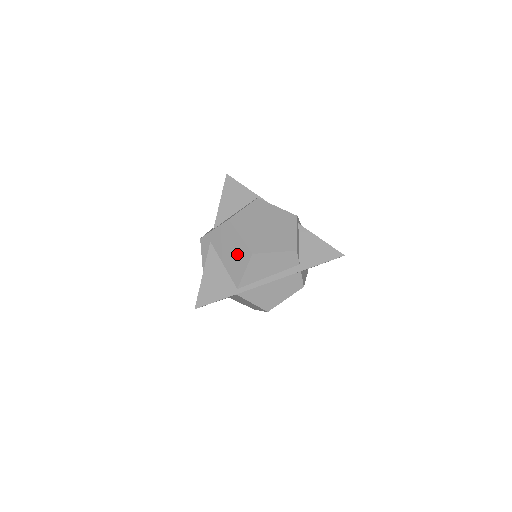
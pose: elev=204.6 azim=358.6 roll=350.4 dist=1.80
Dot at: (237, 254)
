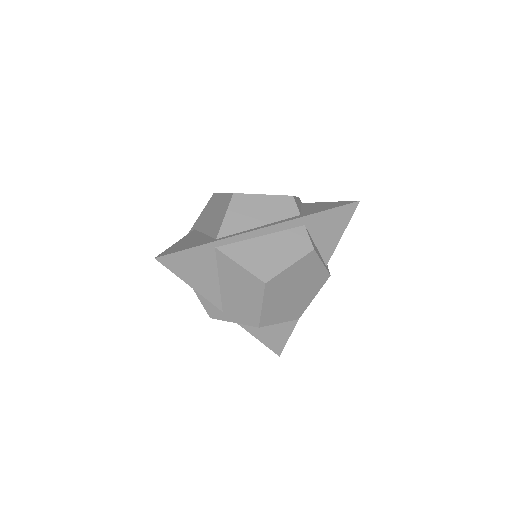
Dot at: (218, 210)
